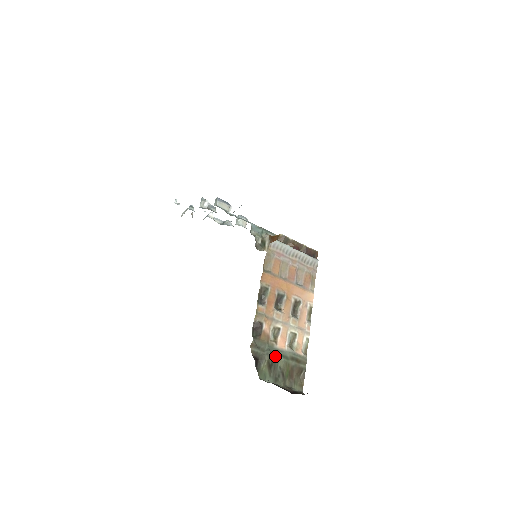
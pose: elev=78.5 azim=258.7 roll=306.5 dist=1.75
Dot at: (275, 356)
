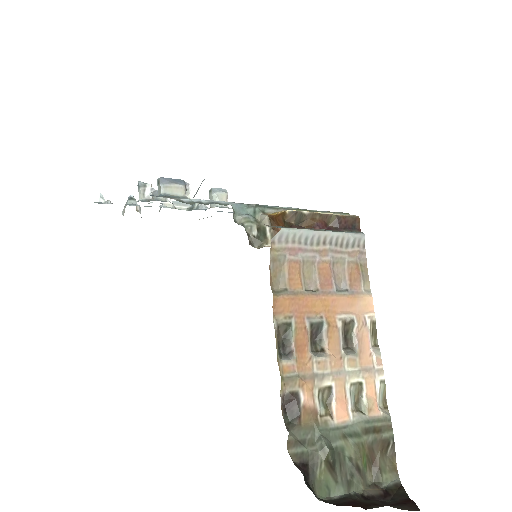
Dot at: (336, 442)
